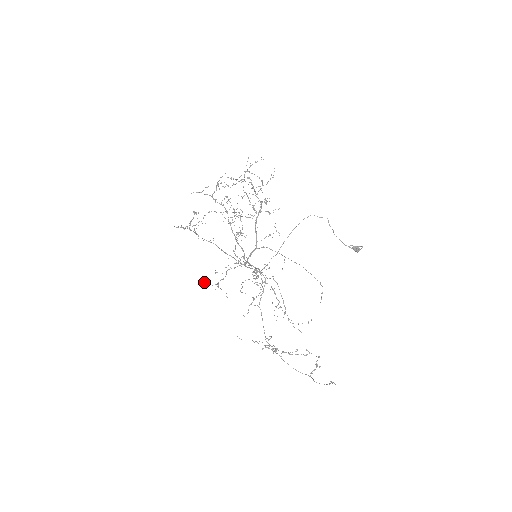
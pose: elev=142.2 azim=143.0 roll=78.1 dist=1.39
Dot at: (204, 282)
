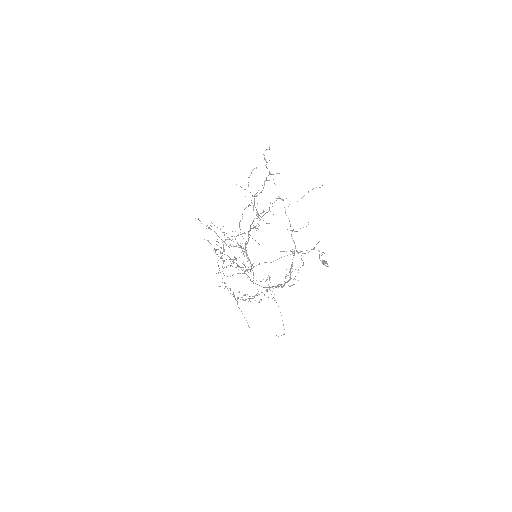
Dot at: occluded
